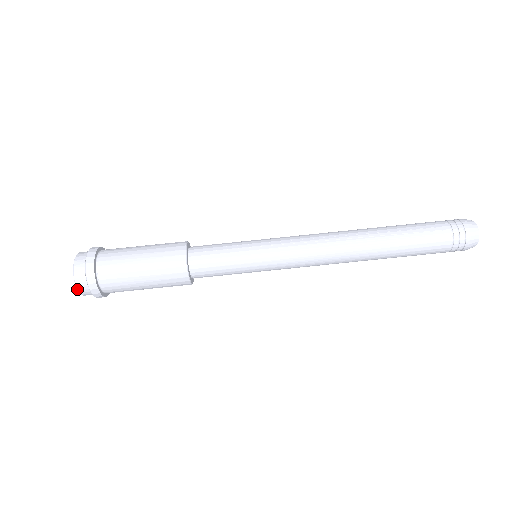
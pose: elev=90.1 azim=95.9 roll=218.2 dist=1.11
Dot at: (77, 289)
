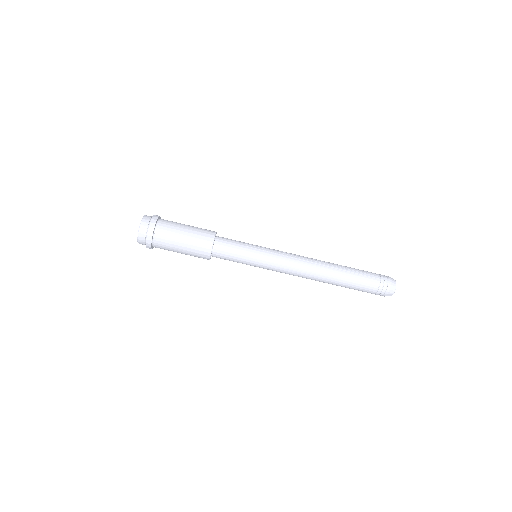
Dot at: (139, 230)
